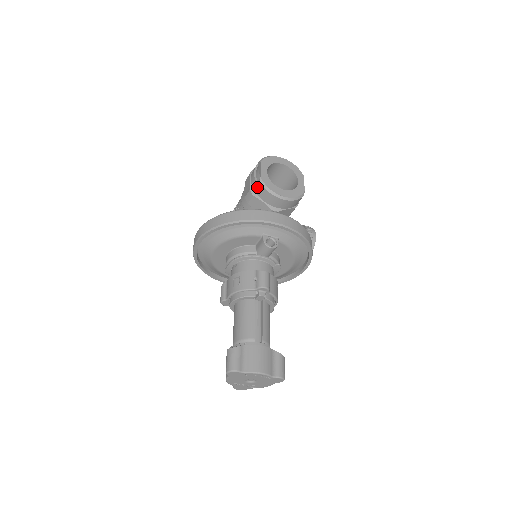
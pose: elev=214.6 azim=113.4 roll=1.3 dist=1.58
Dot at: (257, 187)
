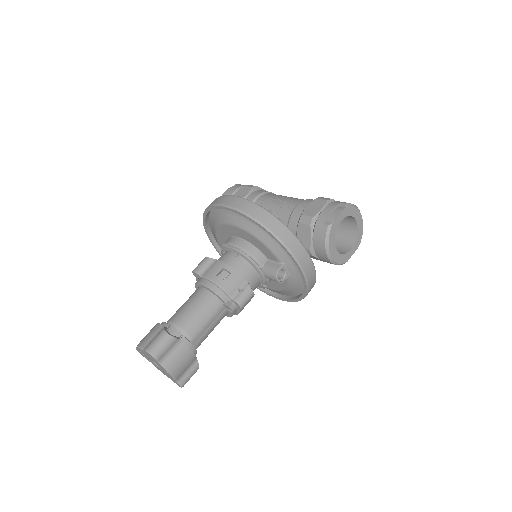
Dot at: (321, 225)
